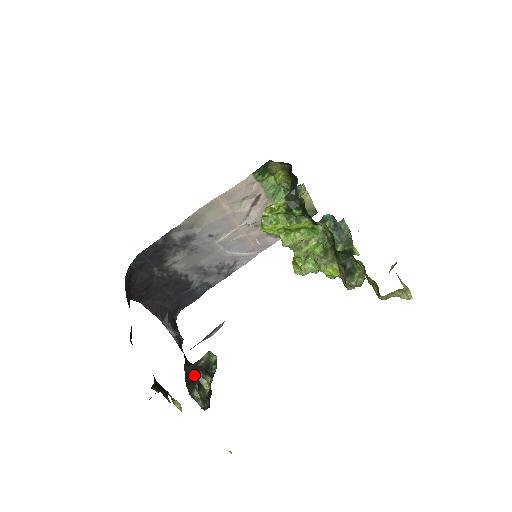
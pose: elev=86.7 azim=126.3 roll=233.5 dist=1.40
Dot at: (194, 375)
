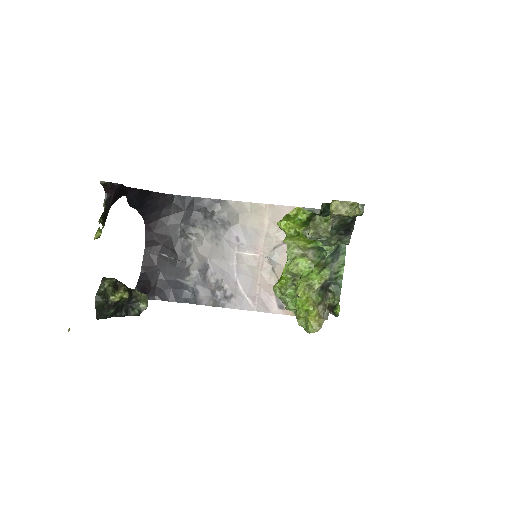
Dot at: (121, 282)
